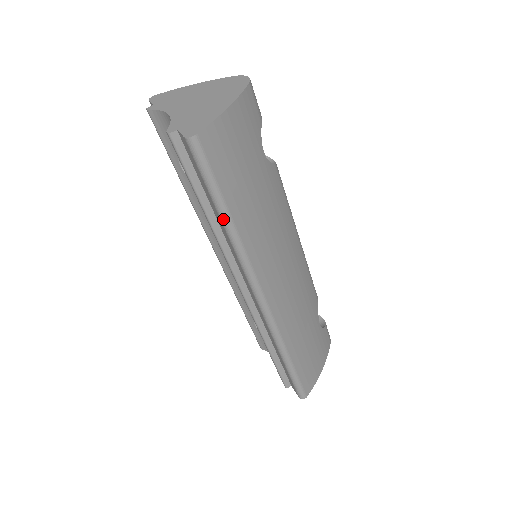
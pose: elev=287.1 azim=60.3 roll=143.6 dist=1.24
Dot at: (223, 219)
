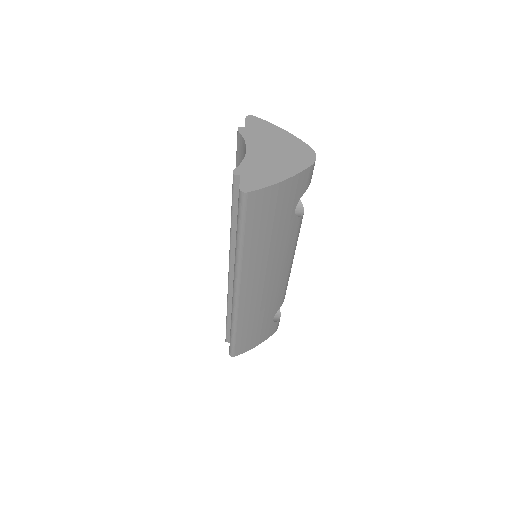
Dot at: (237, 241)
